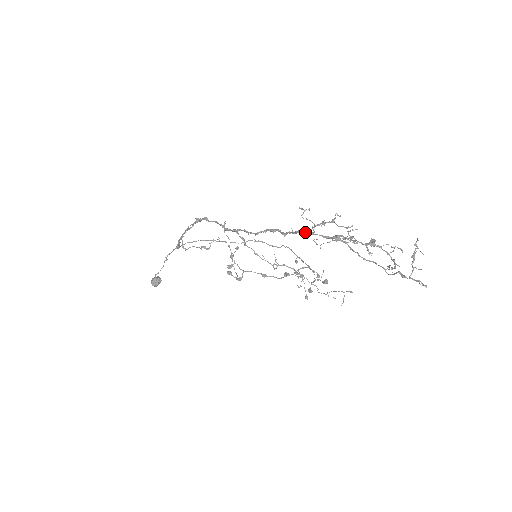
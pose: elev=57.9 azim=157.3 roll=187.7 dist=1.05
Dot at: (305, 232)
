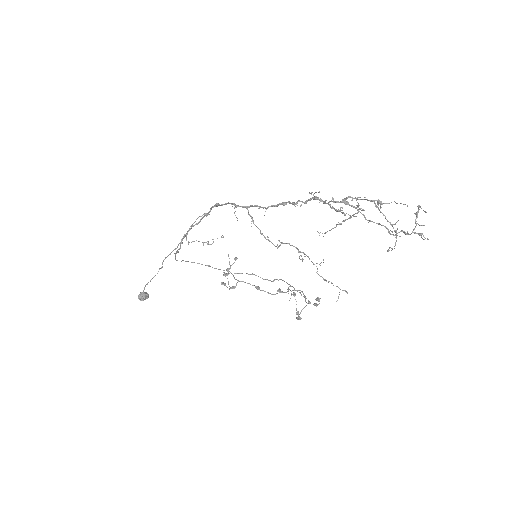
Dot at: (316, 198)
